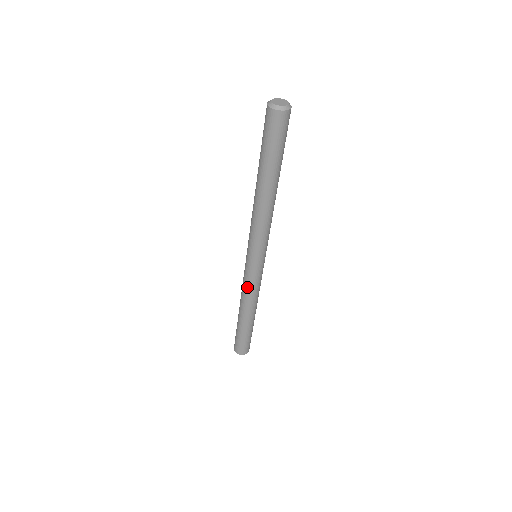
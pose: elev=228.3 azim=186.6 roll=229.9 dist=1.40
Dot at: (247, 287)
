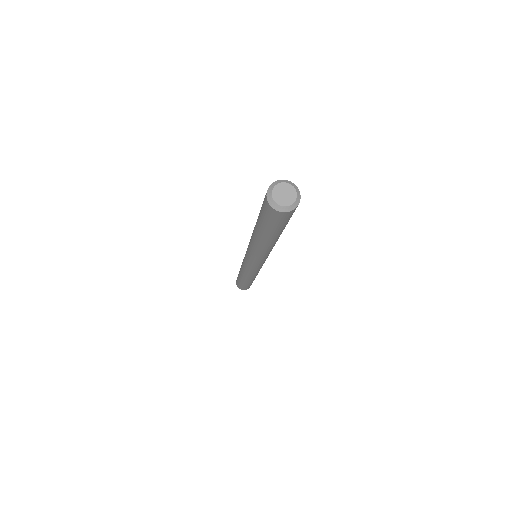
Dot at: (245, 270)
